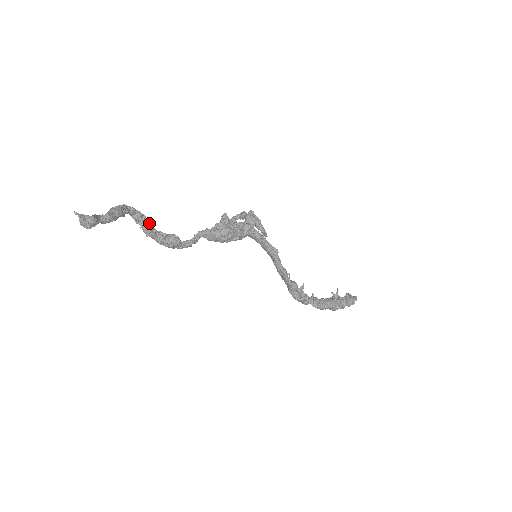
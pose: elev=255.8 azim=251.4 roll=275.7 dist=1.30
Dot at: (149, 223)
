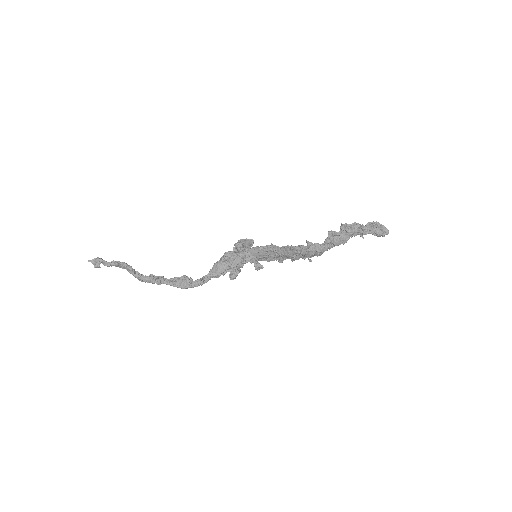
Dot at: (160, 277)
